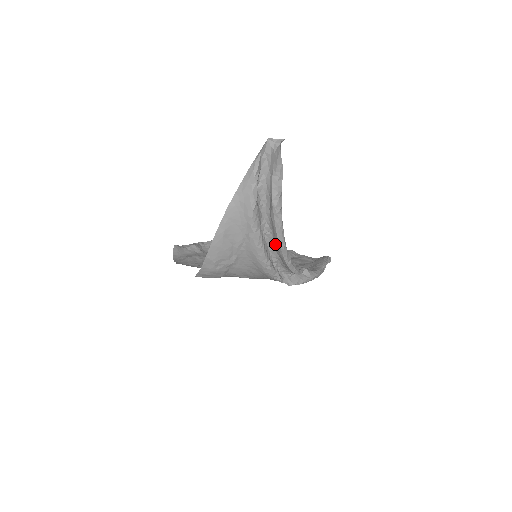
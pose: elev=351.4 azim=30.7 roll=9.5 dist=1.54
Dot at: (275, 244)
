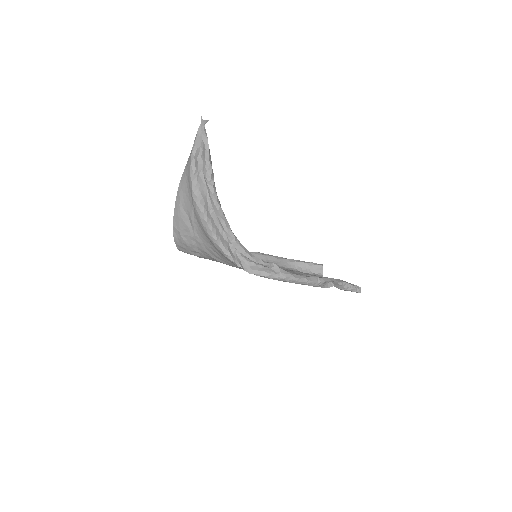
Dot at: occluded
